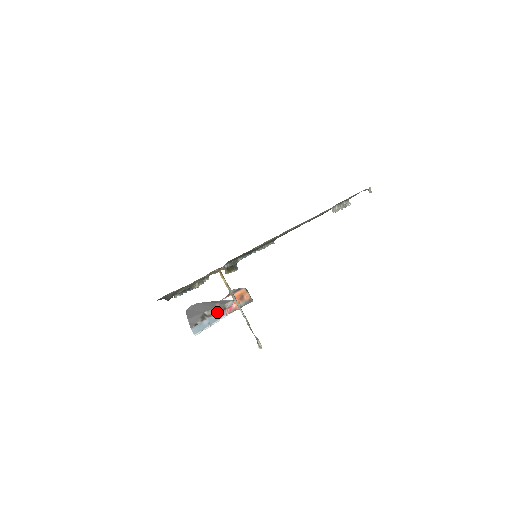
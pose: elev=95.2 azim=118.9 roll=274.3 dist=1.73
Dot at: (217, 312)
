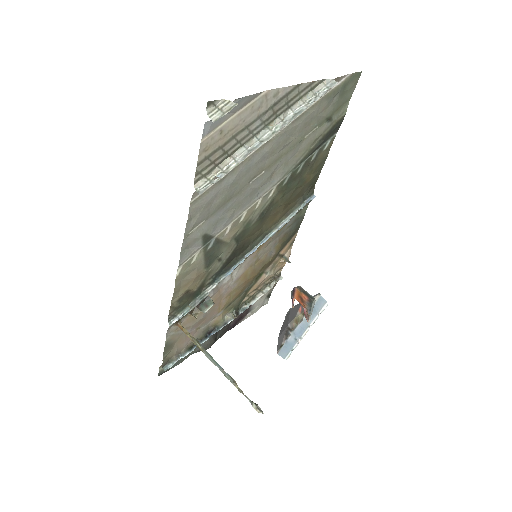
Dot at: (299, 321)
